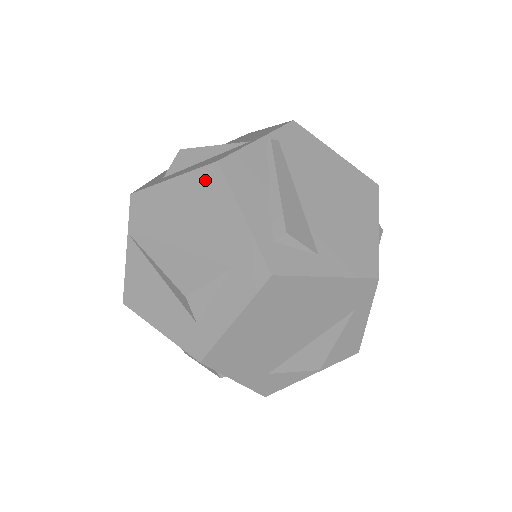
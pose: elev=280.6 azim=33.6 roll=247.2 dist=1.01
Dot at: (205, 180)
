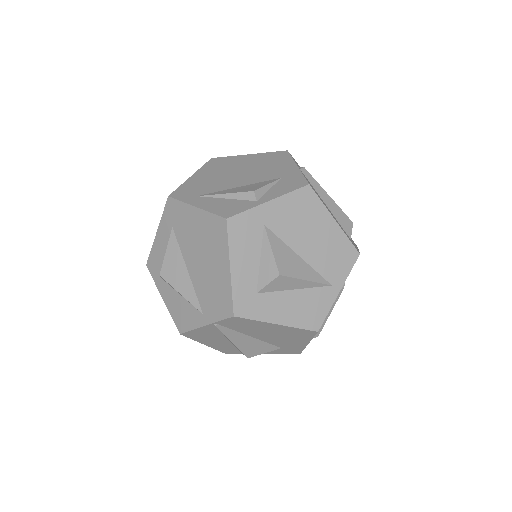
Dot at: (301, 333)
